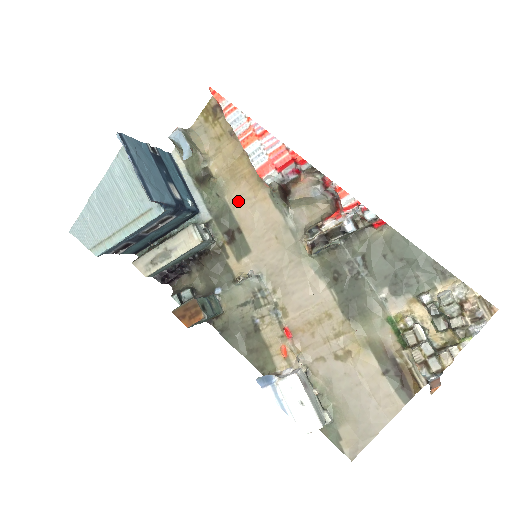
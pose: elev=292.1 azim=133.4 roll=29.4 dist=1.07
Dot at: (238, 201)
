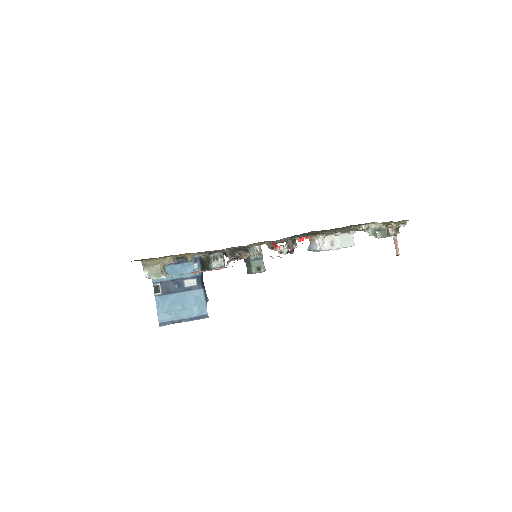
Dot at: occluded
